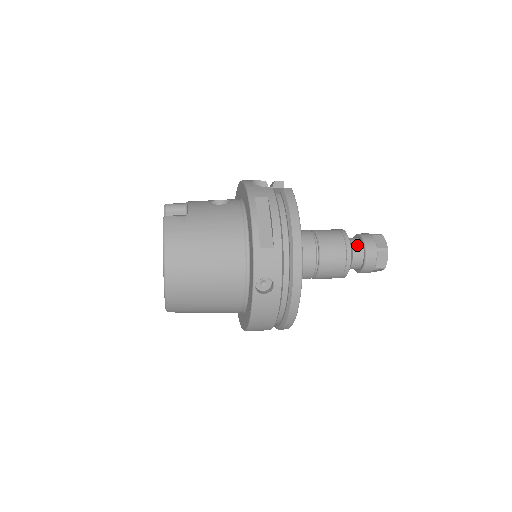
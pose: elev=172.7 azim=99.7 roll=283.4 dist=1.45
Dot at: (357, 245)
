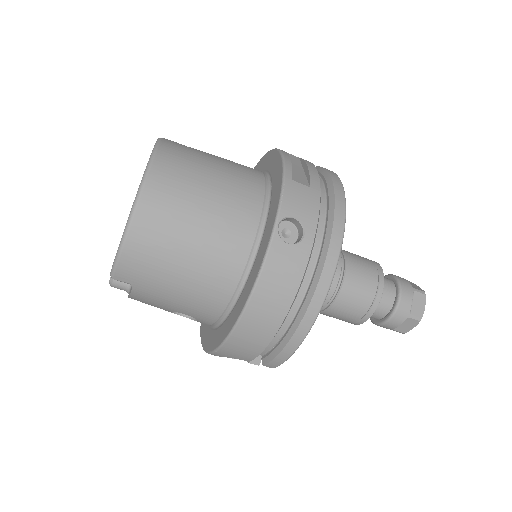
Dot at: (387, 279)
